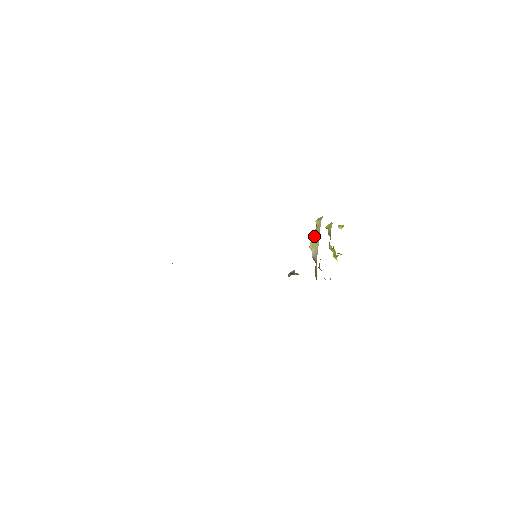
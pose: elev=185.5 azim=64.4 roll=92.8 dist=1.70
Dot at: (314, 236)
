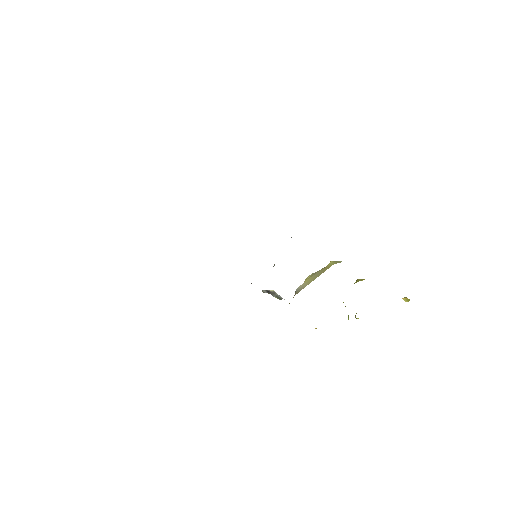
Dot at: (315, 273)
